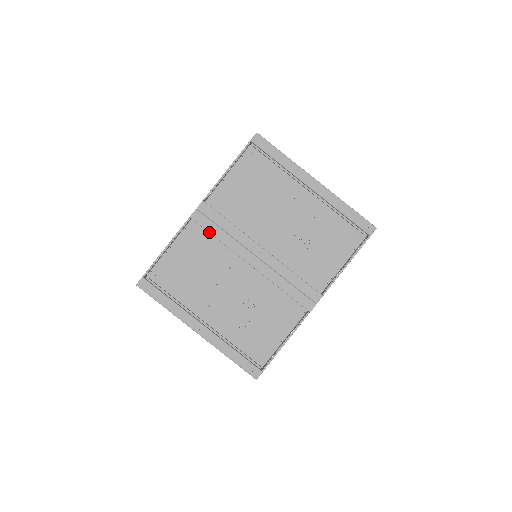
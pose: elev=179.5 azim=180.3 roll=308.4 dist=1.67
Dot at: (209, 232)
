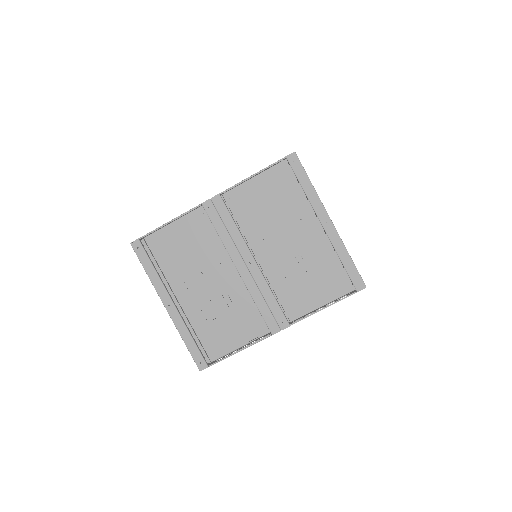
Dot at: (213, 225)
